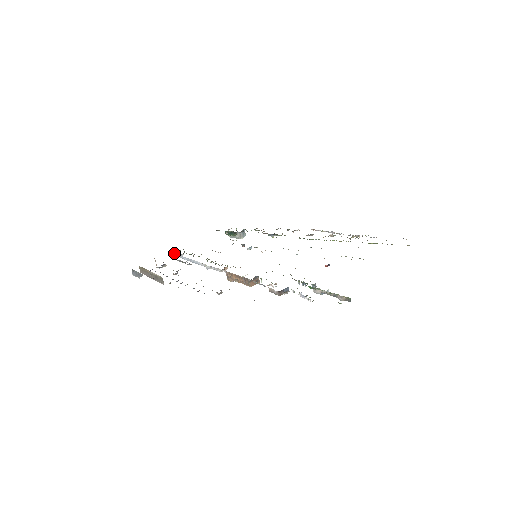
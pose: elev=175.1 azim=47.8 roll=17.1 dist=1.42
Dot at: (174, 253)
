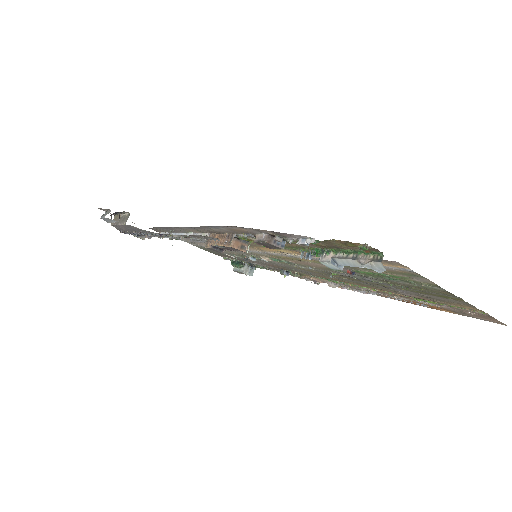
Dot at: (162, 232)
